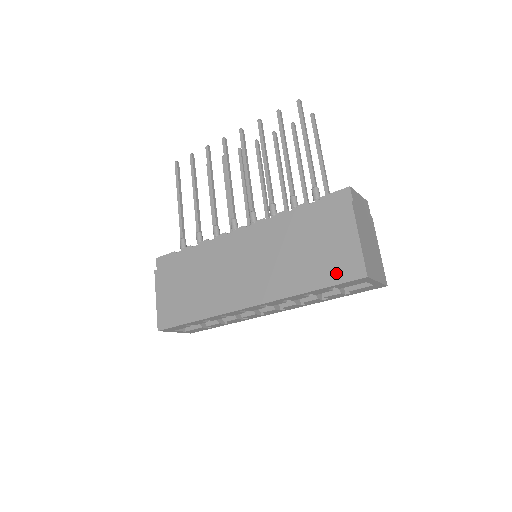
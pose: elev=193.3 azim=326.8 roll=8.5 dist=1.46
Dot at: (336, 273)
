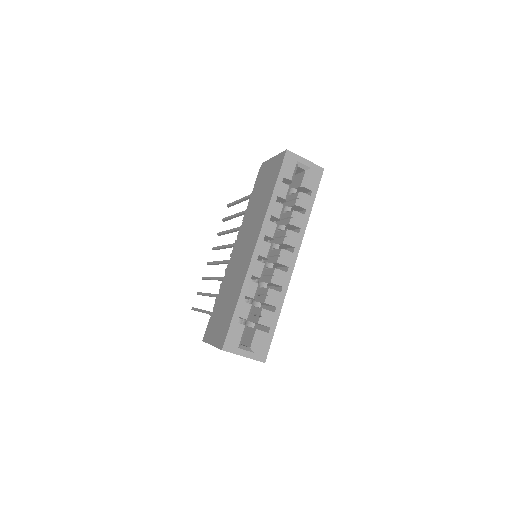
Dot at: (276, 171)
